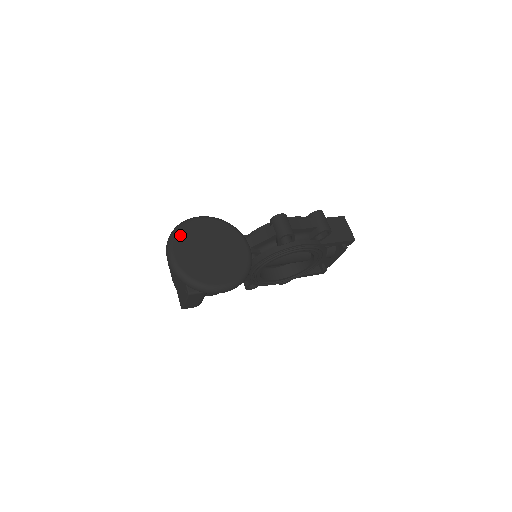
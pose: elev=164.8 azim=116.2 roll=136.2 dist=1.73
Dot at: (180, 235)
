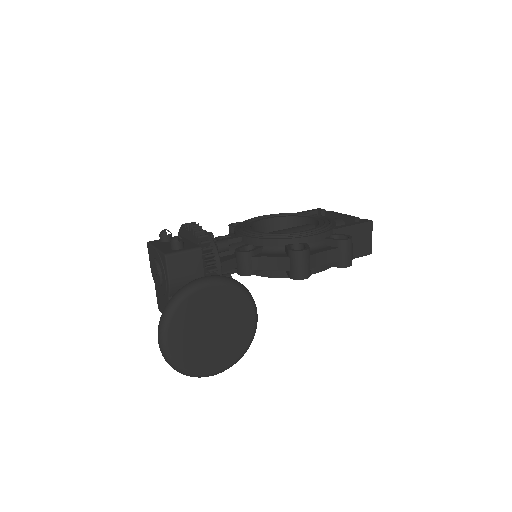
Dot at: (178, 315)
